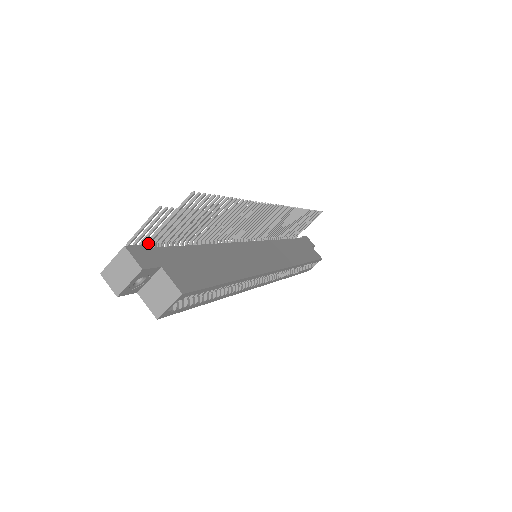
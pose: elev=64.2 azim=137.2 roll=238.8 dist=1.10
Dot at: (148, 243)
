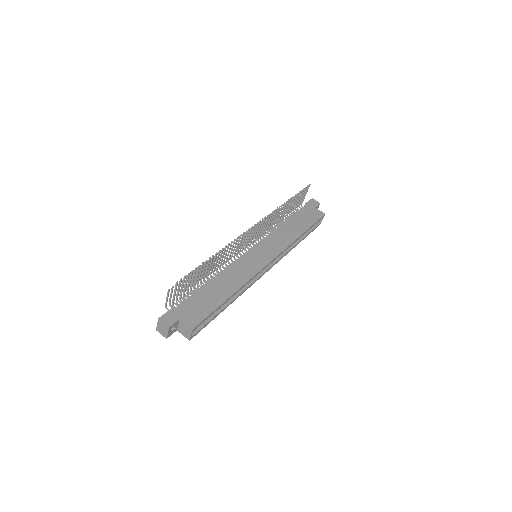
Dot at: (172, 305)
